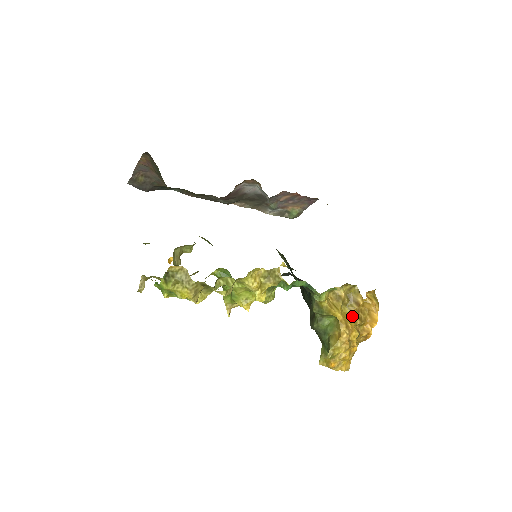
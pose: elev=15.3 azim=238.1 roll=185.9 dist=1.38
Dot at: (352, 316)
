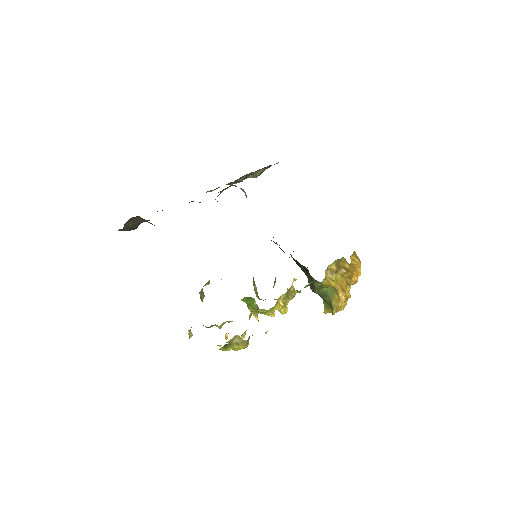
Dot at: (343, 279)
